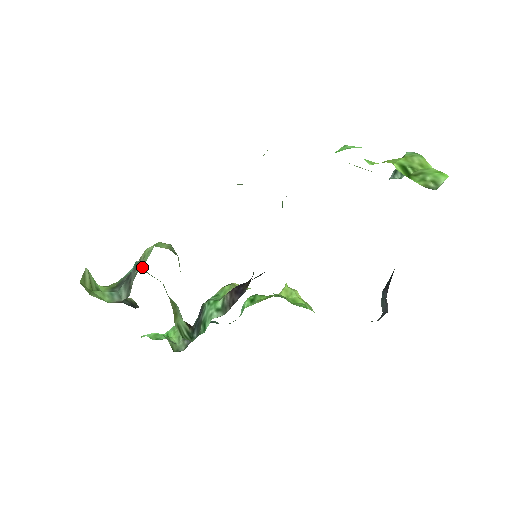
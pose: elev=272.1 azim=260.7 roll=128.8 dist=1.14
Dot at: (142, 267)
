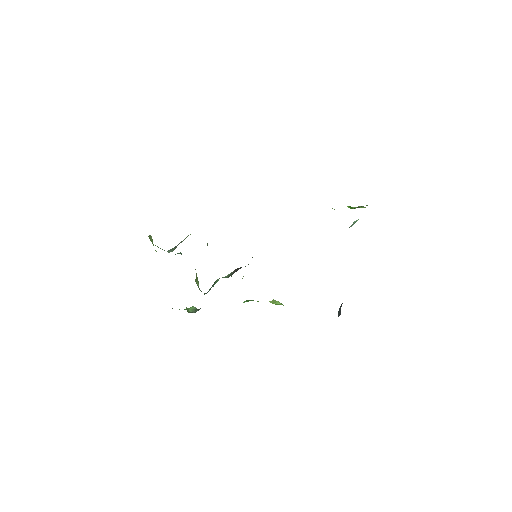
Dot at: occluded
